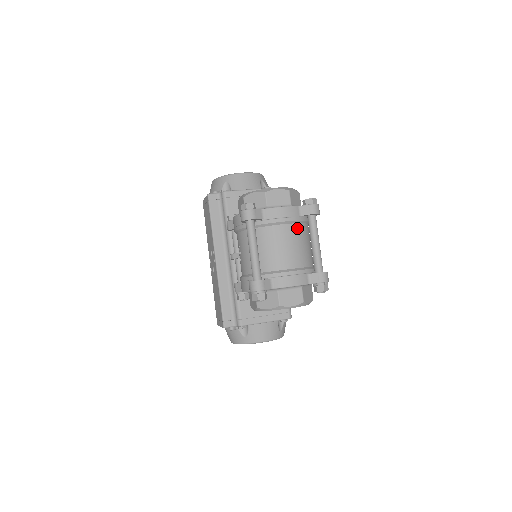
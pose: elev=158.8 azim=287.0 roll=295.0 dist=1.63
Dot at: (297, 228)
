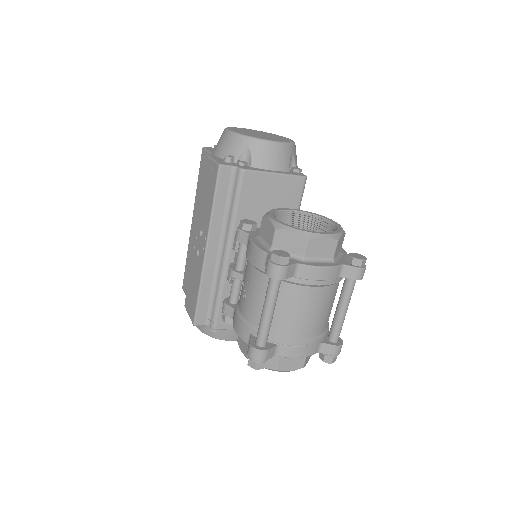
Dot at: (330, 291)
